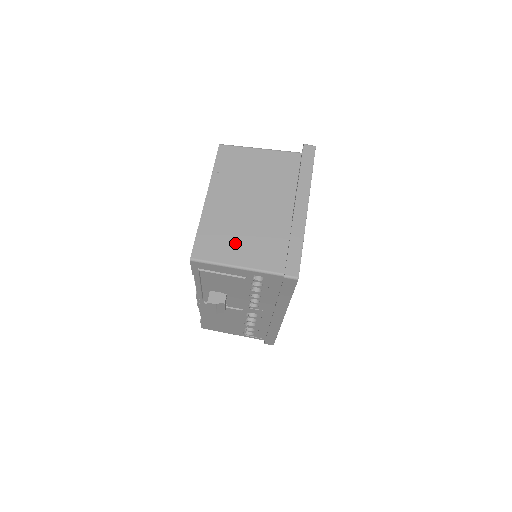
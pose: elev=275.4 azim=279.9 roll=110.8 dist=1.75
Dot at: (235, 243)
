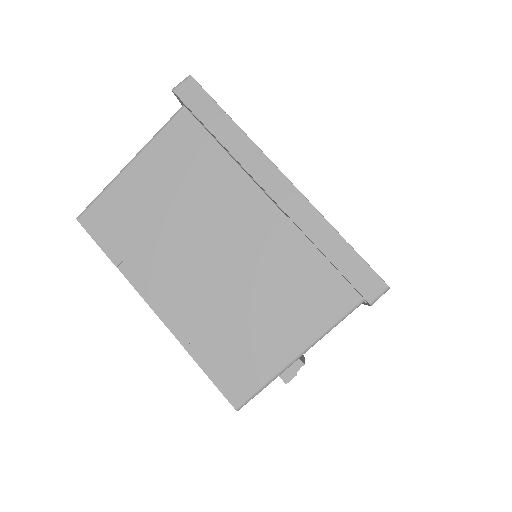
Dot at: (260, 328)
